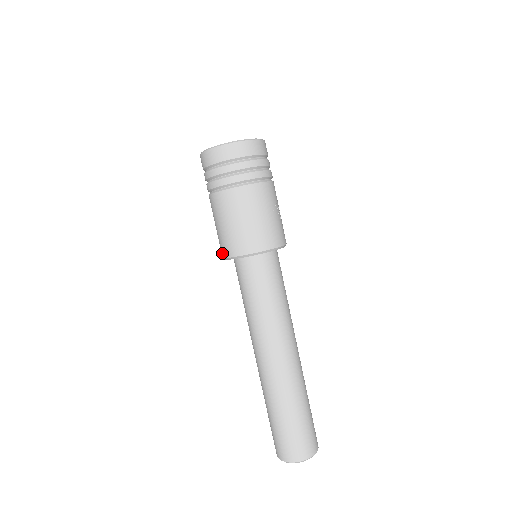
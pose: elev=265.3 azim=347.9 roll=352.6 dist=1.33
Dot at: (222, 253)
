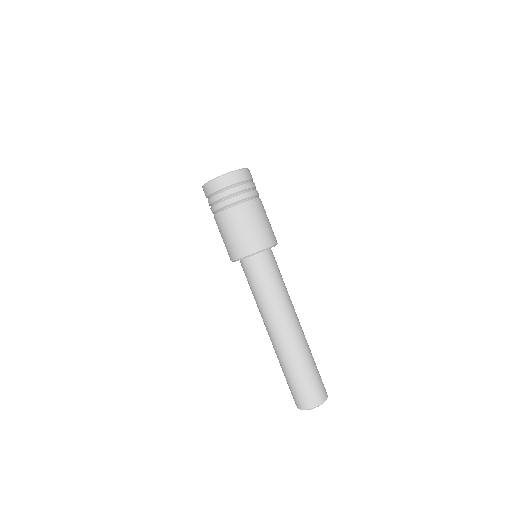
Dot at: (233, 256)
